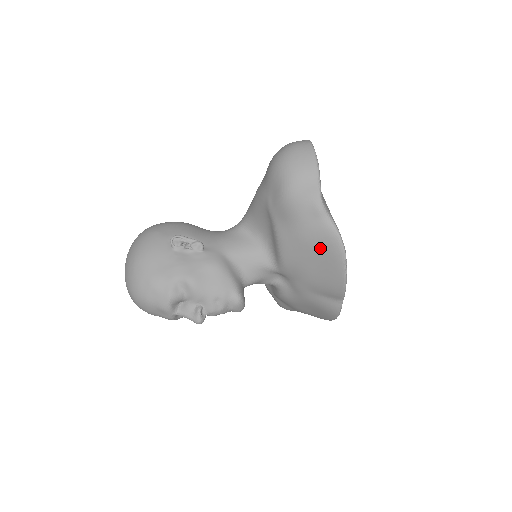
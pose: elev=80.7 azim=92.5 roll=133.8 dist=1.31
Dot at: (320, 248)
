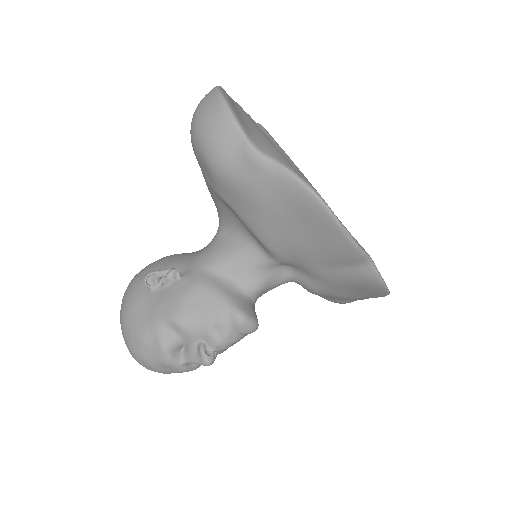
Dot at: (288, 207)
